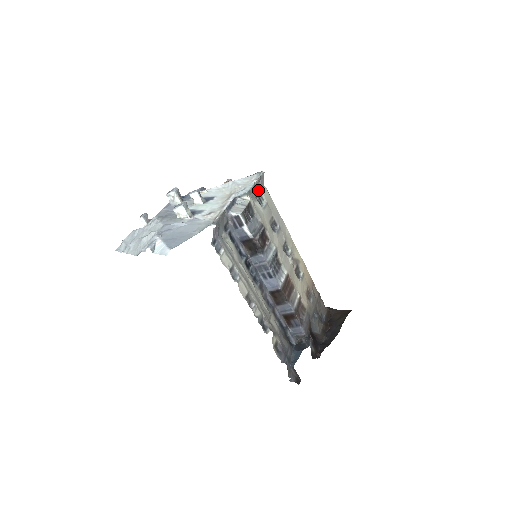
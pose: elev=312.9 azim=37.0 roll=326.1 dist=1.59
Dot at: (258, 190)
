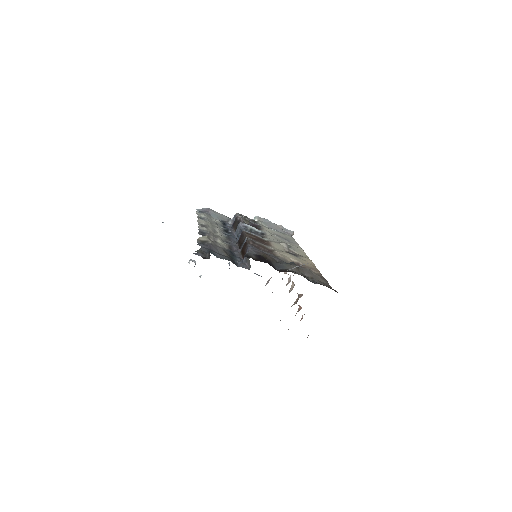
Dot at: (278, 230)
